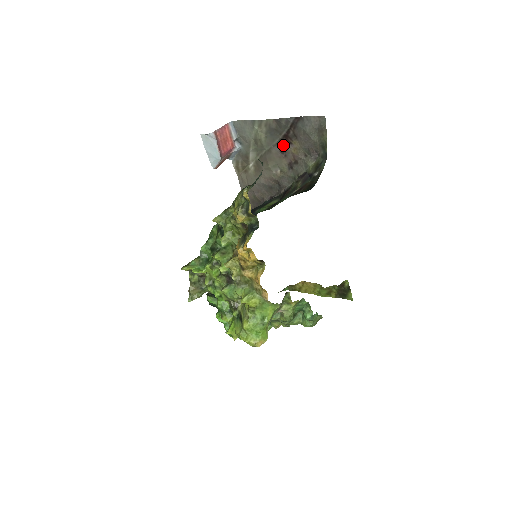
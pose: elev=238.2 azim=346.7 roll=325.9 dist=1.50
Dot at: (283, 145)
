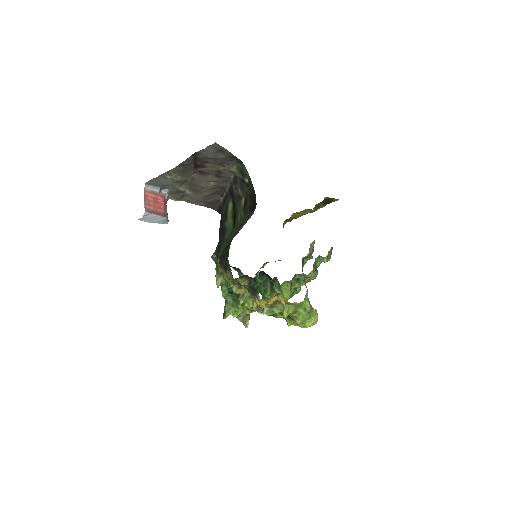
Dot at: (199, 171)
